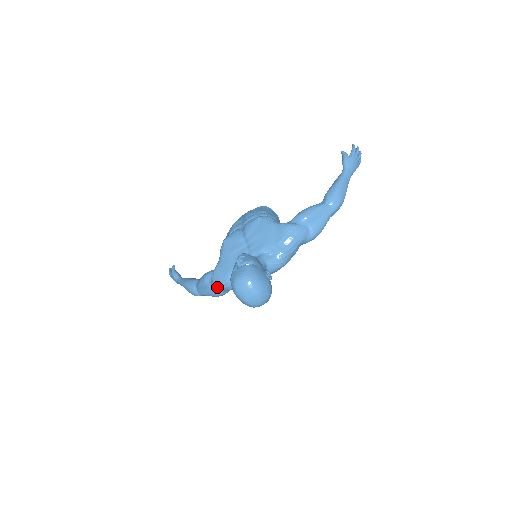
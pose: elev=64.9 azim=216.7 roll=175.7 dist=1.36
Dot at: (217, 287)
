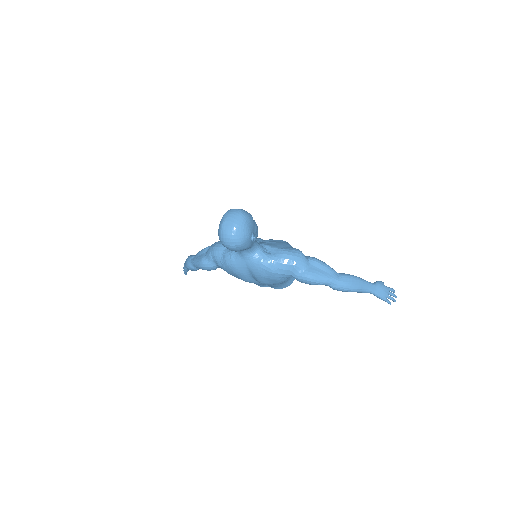
Dot at: (210, 250)
